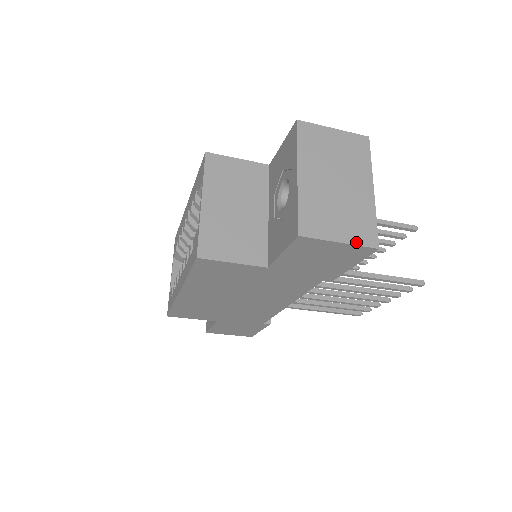
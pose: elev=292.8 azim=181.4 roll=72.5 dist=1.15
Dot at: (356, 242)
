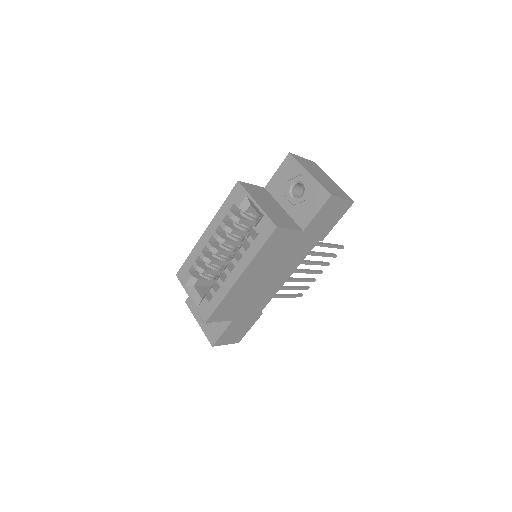
Dot at: (347, 199)
